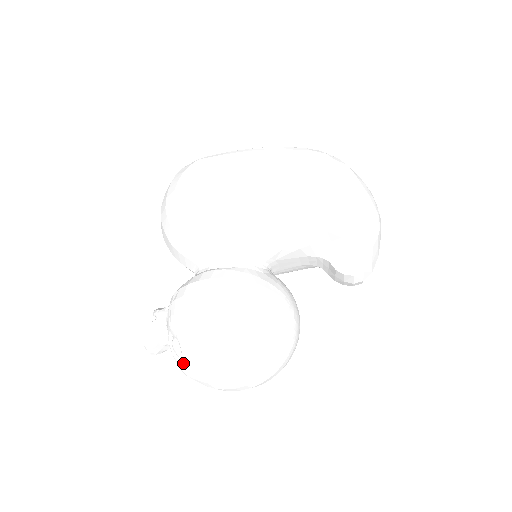
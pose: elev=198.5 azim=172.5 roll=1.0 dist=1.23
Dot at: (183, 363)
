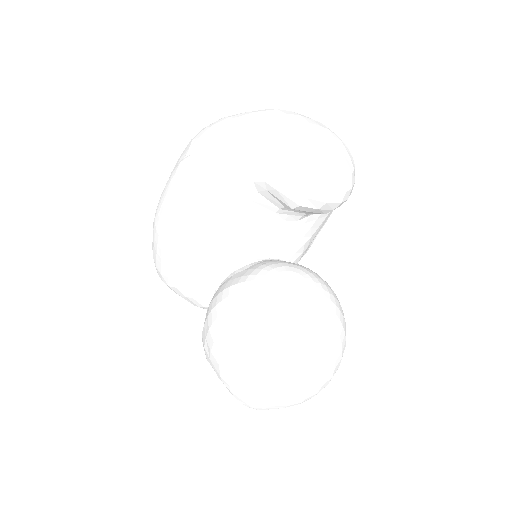
Dot at: (239, 401)
